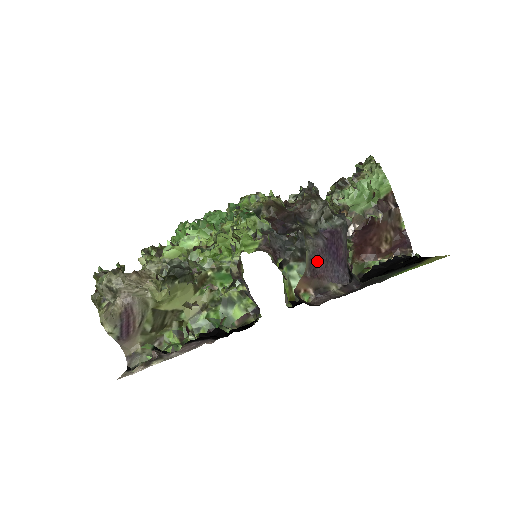
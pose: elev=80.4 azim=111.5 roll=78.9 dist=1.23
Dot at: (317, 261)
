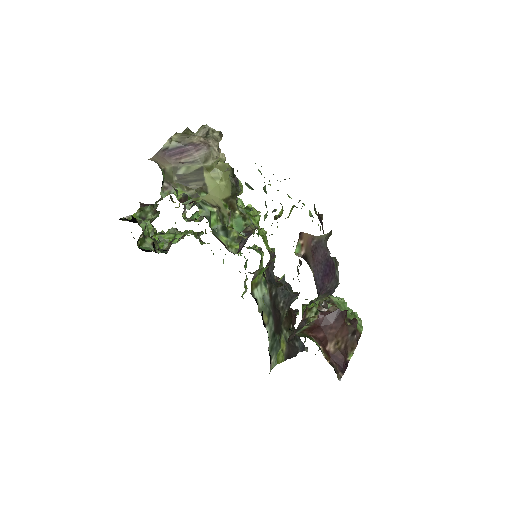
Dot at: (321, 251)
